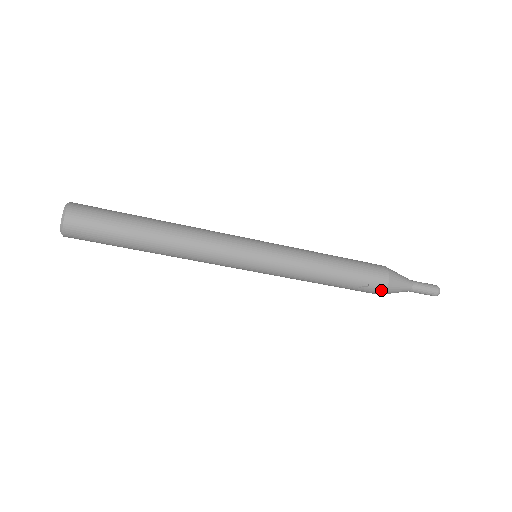
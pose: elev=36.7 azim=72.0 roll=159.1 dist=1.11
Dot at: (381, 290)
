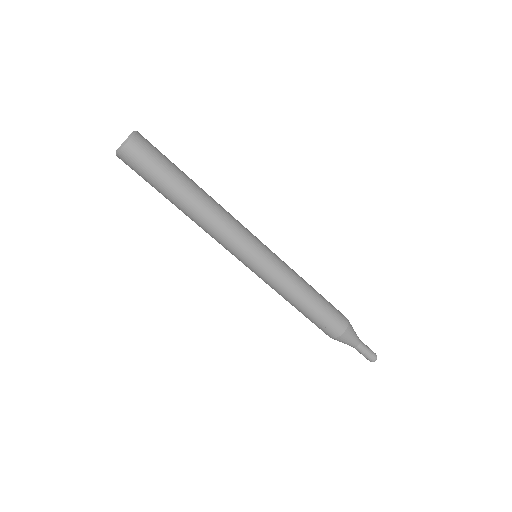
Dot at: (333, 336)
